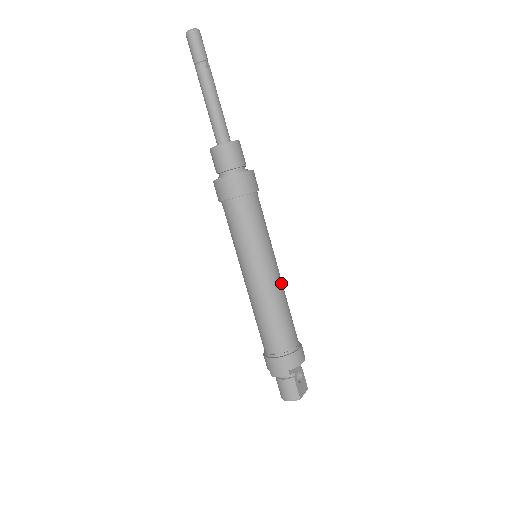
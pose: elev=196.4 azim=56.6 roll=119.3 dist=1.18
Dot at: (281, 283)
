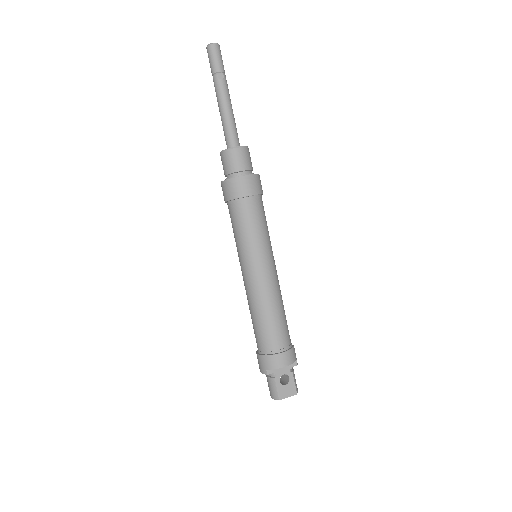
Dot at: (271, 286)
